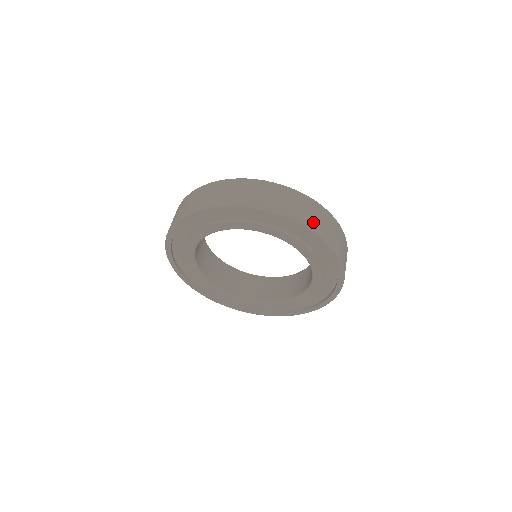
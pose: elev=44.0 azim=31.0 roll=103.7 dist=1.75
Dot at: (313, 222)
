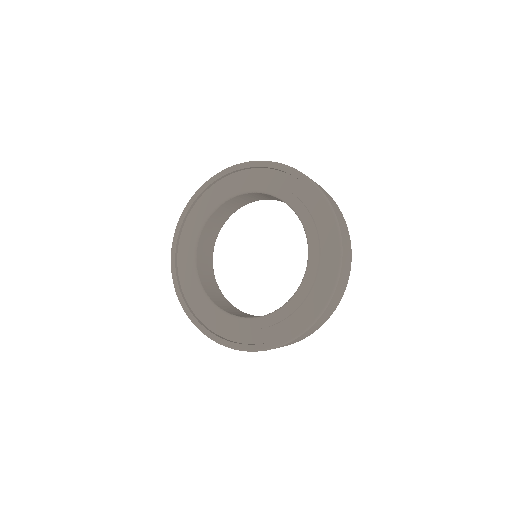
Dot at: (332, 203)
